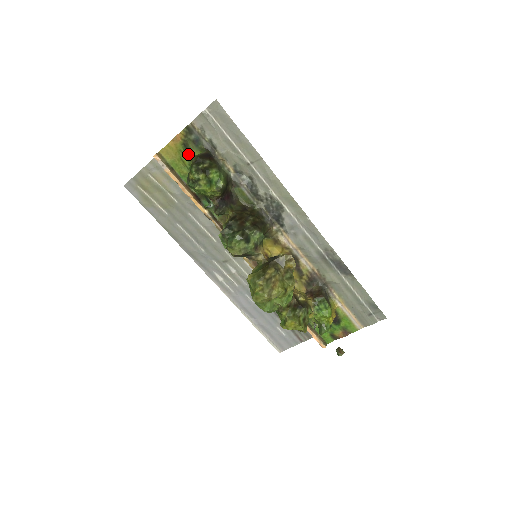
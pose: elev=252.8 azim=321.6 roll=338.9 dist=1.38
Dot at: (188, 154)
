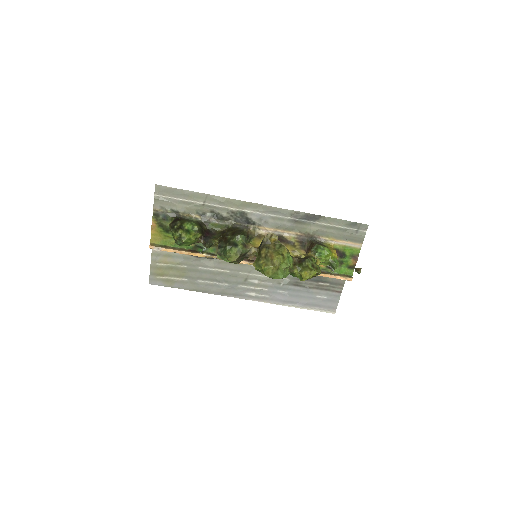
Dot at: (166, 229)
